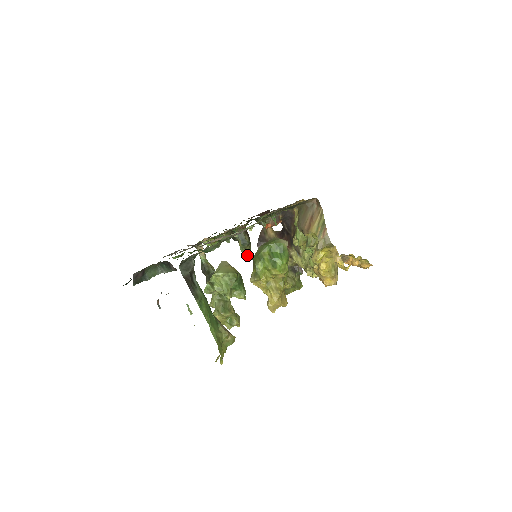
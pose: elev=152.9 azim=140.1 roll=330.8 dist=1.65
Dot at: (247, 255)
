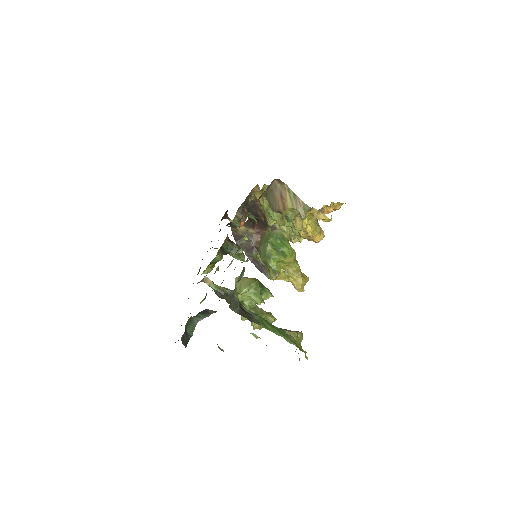
Dot at: (244, 260)
